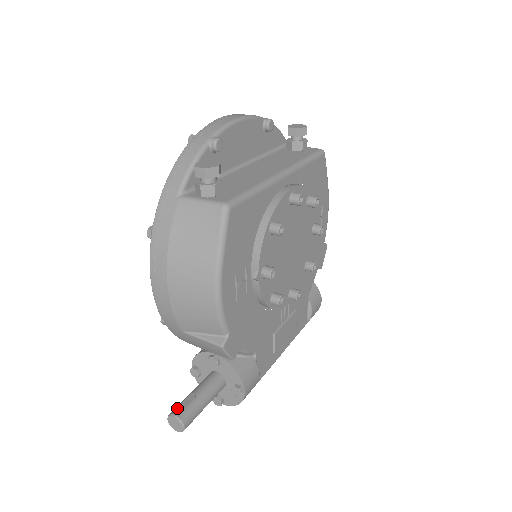
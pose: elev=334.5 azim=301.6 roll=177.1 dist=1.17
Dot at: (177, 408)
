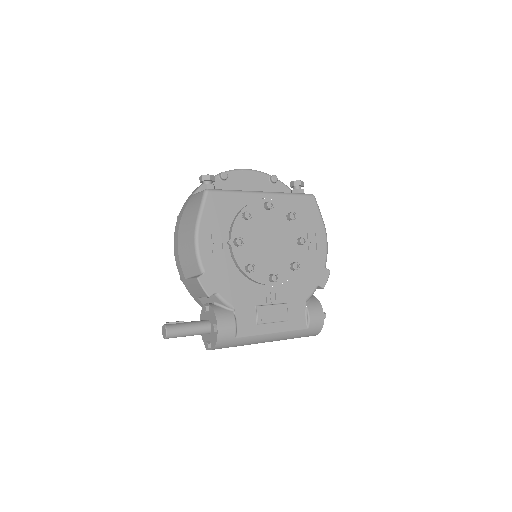
Dot at: (168, 322)
